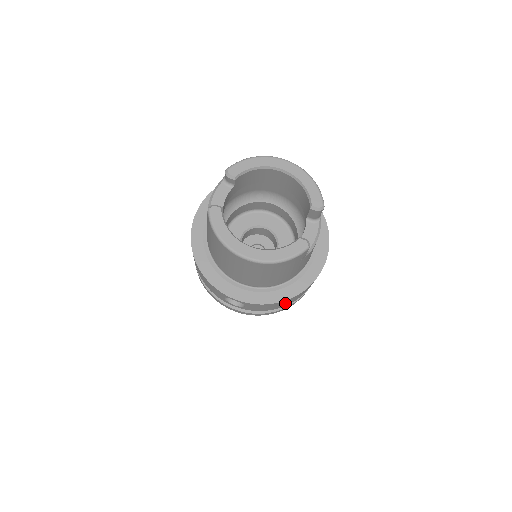
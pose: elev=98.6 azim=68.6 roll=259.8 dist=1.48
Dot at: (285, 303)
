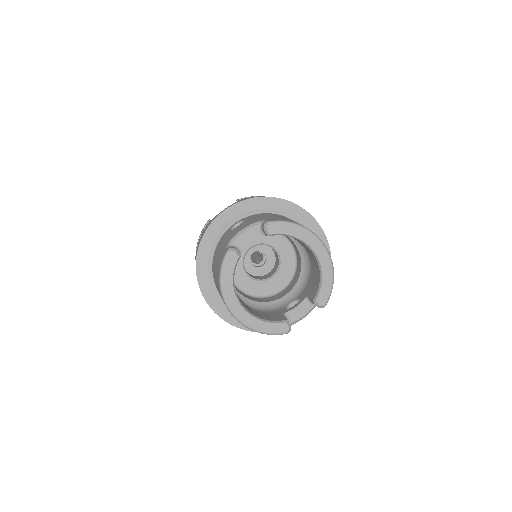
Dot at: occluded
